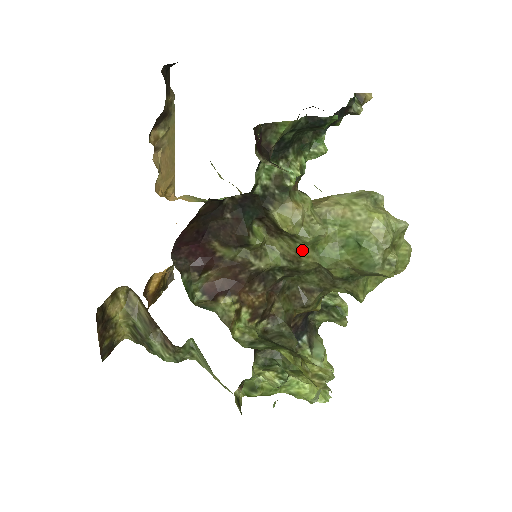
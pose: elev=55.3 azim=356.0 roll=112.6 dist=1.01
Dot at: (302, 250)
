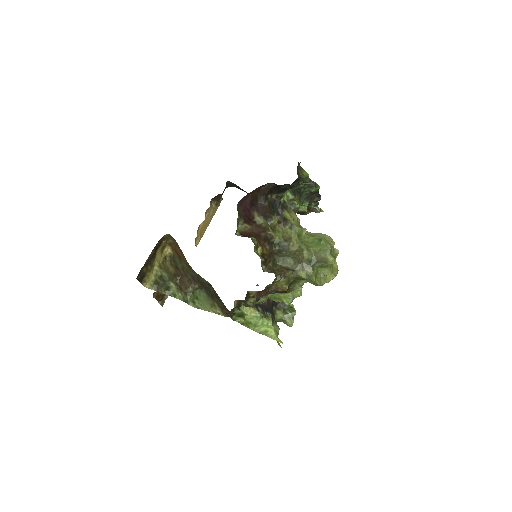
Dot at: (294, 234)
